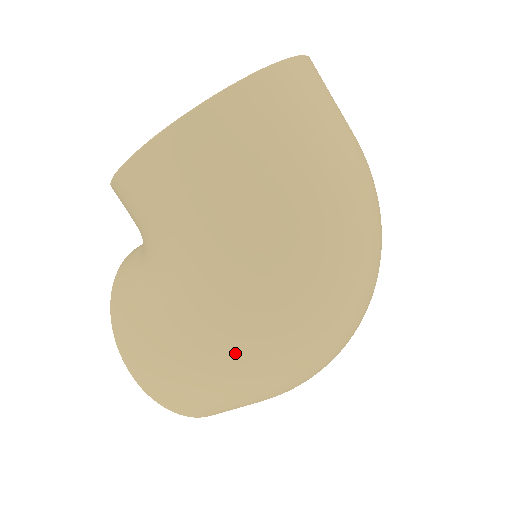
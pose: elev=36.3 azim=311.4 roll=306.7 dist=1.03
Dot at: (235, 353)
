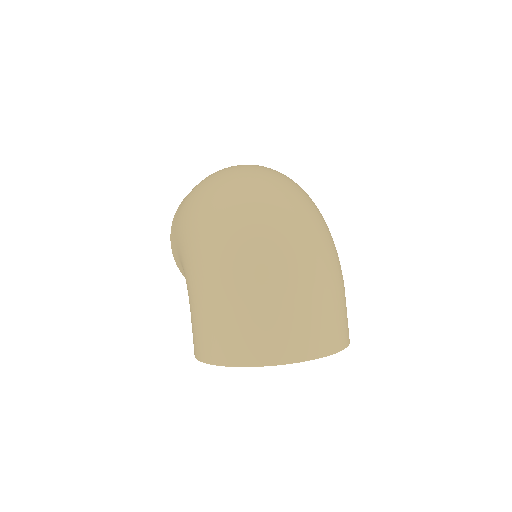
Dot at: (192, 265)
